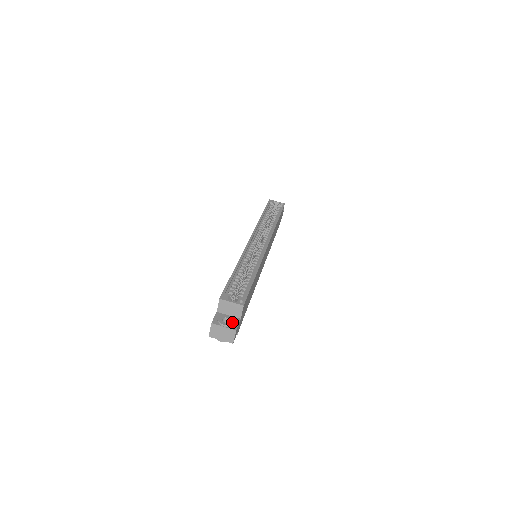
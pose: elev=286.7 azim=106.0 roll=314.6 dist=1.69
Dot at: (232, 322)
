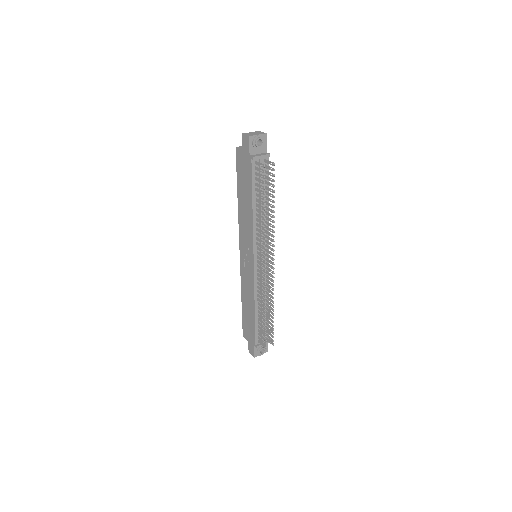
Dot at: occluded
